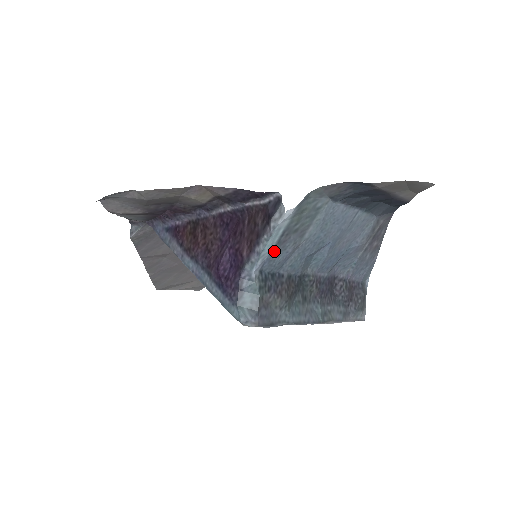
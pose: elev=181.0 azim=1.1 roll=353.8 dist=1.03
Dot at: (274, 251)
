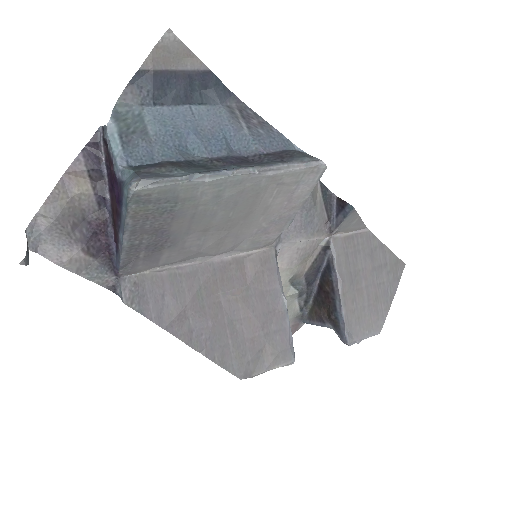
Dot at: (127, 150)
